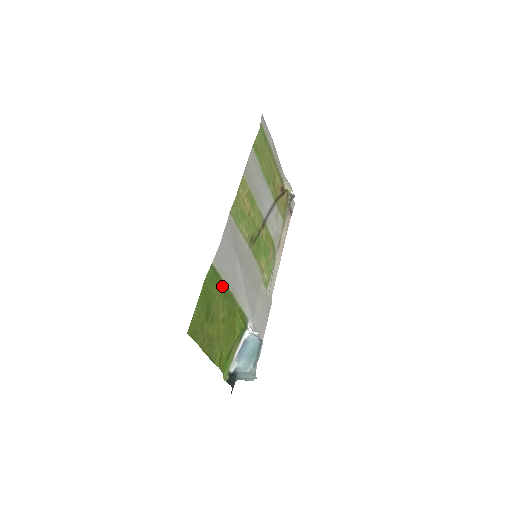
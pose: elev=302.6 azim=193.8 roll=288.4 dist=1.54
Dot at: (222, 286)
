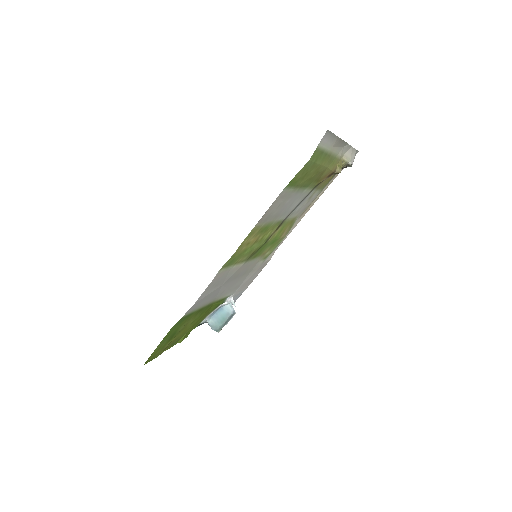
Dot at: (195, 312)
